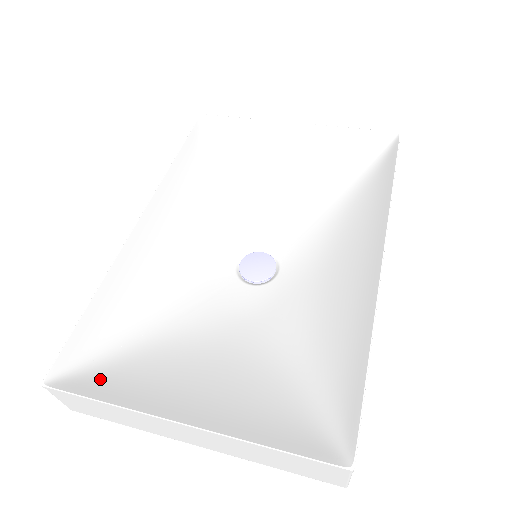
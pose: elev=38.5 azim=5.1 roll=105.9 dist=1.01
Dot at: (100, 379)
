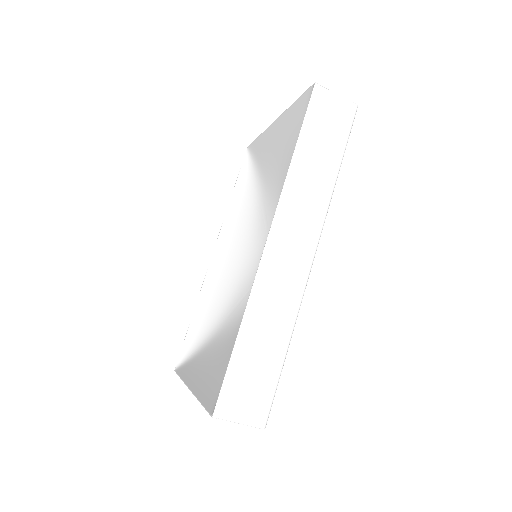
Dot at: (189, 364)
